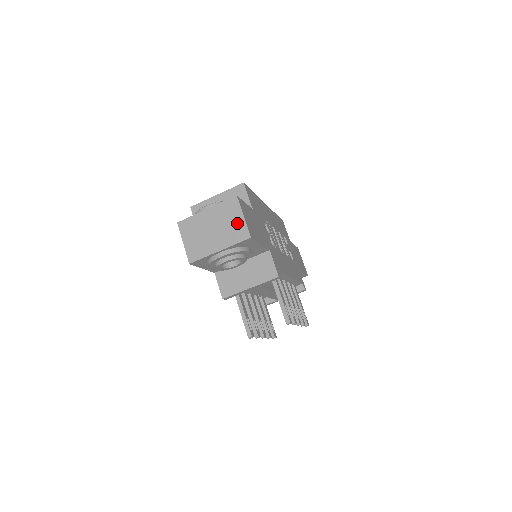
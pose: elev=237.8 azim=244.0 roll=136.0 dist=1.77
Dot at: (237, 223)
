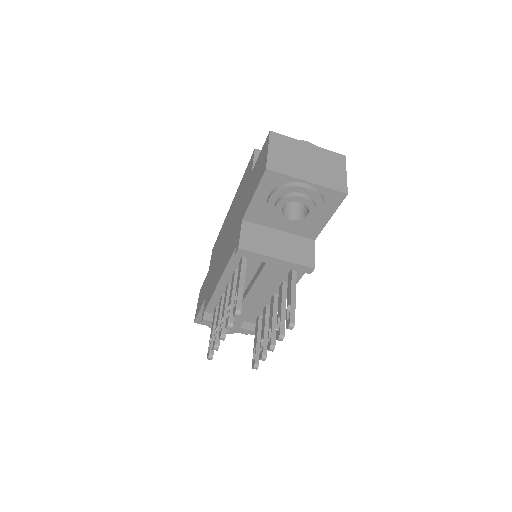
Dot at: (338, 174)
